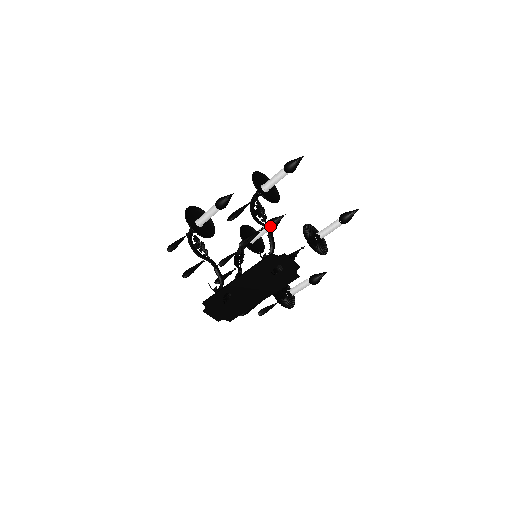
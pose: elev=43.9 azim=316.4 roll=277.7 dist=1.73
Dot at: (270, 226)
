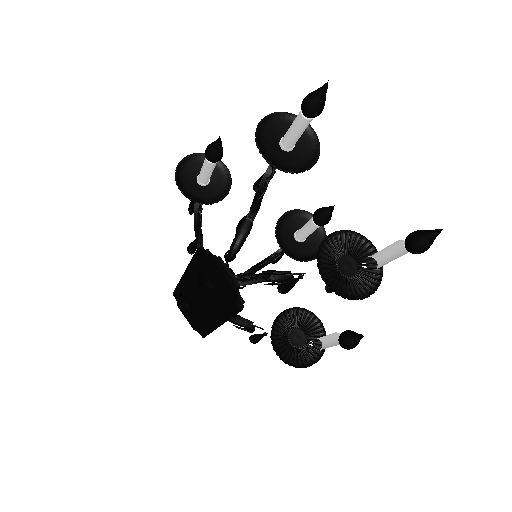
Dot at: (313, 219)
